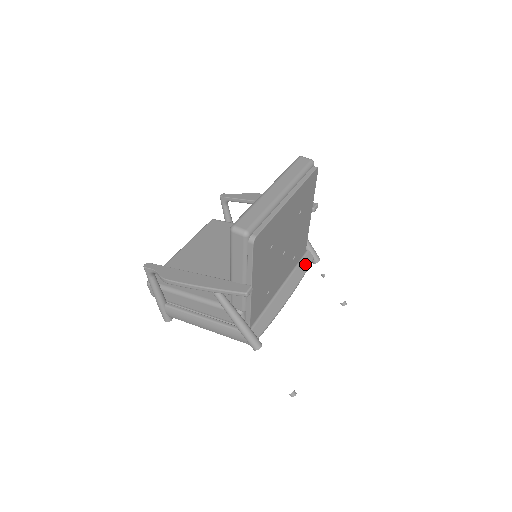
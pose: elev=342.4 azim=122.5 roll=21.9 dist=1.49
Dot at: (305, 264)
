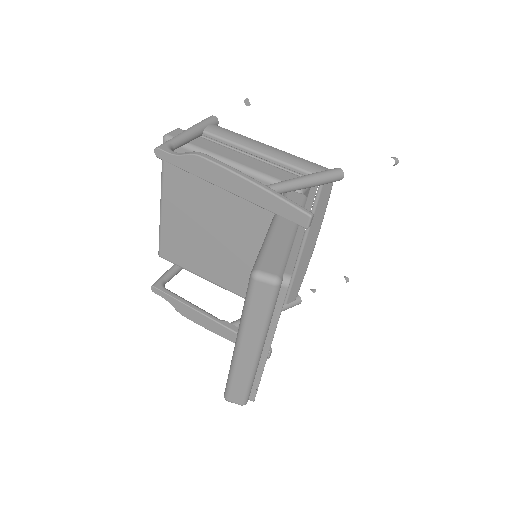
Dot at: (322, 203)
